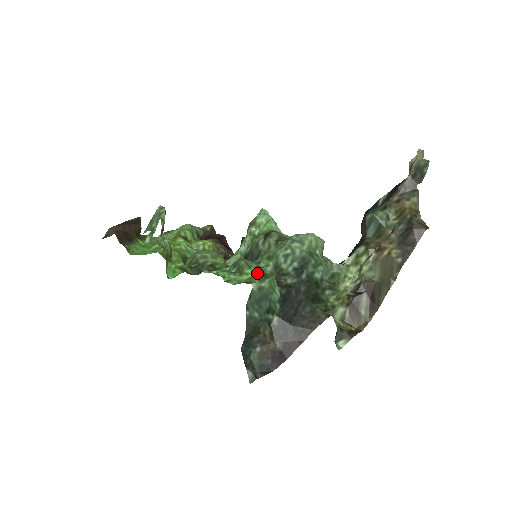
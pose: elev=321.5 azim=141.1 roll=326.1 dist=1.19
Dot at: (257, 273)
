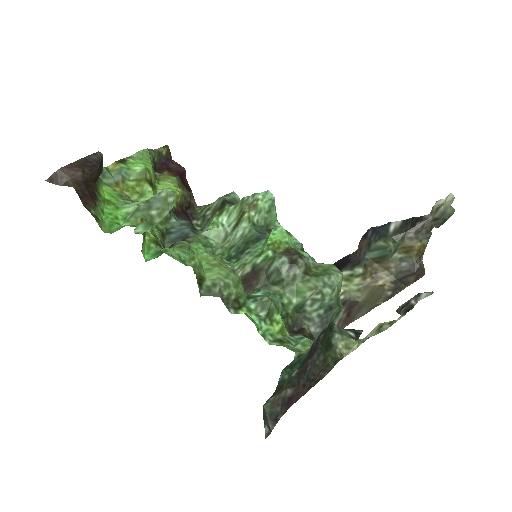
Dot at: (281, 314)
